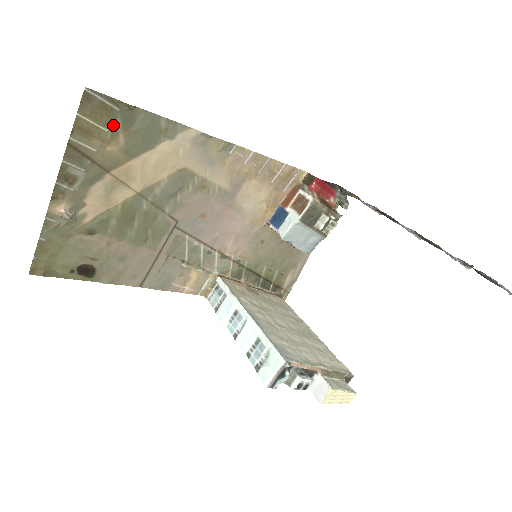
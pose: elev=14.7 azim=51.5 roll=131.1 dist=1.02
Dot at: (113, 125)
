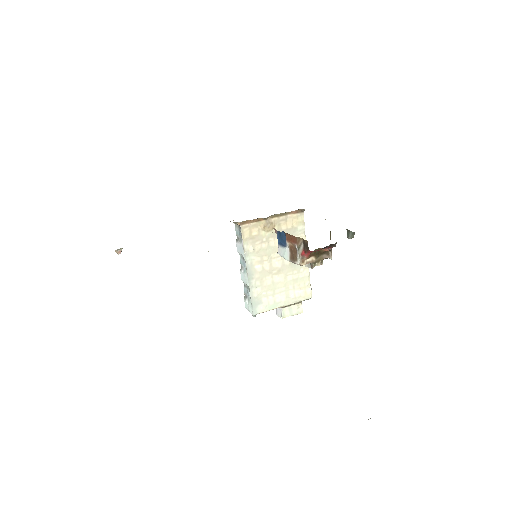
Dot at: occluded
